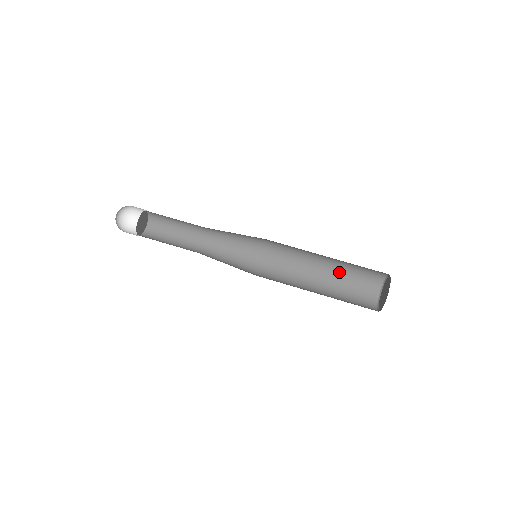
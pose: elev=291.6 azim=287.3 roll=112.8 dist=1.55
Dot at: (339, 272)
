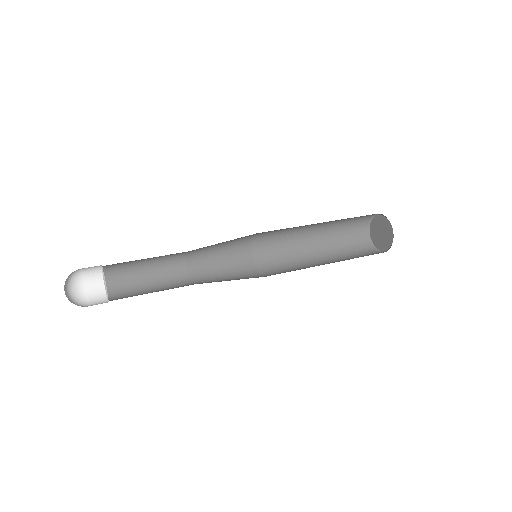
Dot at: (339, 259)
